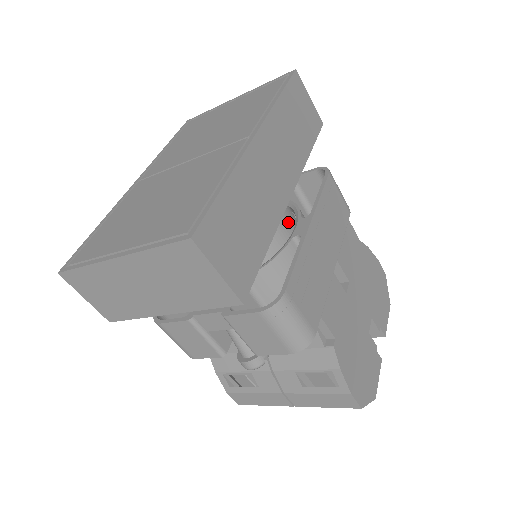
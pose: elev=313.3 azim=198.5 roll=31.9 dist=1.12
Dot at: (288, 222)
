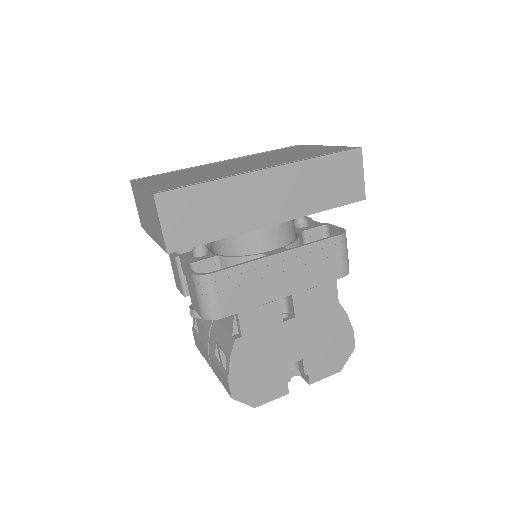
Dot at: (272, 243)
